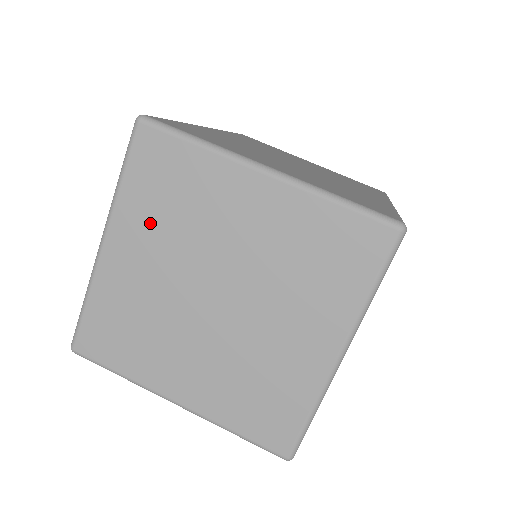
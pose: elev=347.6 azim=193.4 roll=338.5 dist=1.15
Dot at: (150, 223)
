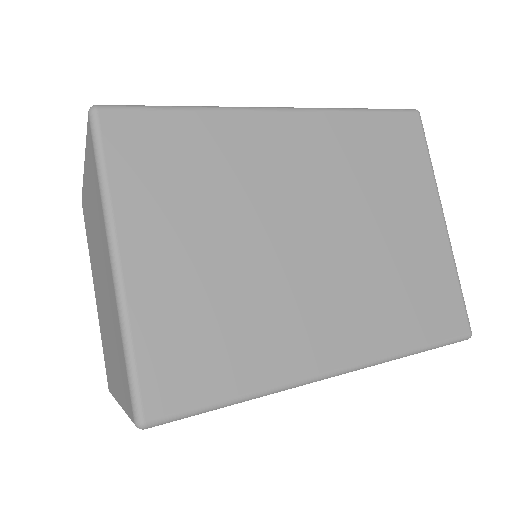
Dot at: (91, 191)
